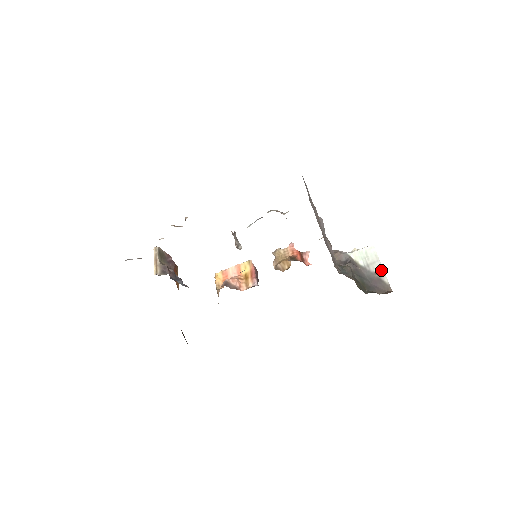
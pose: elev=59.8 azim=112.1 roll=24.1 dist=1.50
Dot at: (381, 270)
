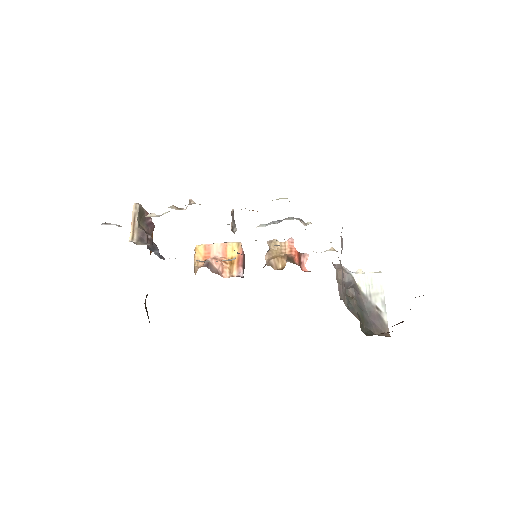
Dot at: (383, 305)
